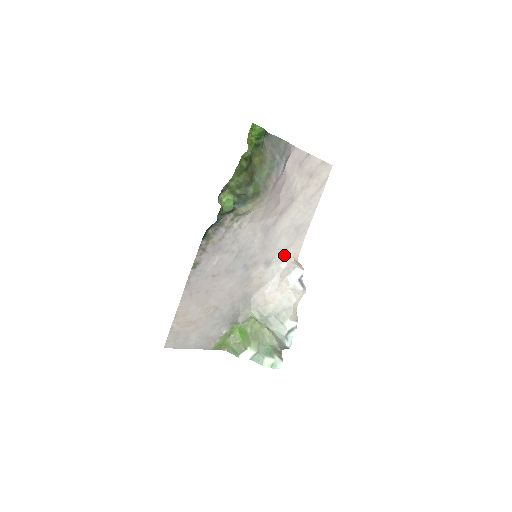
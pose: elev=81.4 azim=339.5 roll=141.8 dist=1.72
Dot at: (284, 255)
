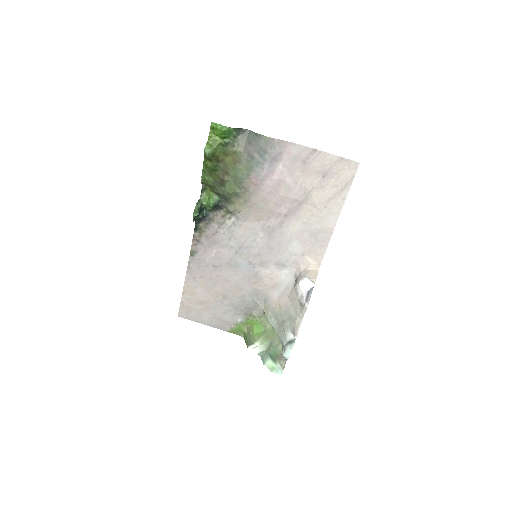
Dot at: (300, 260)
